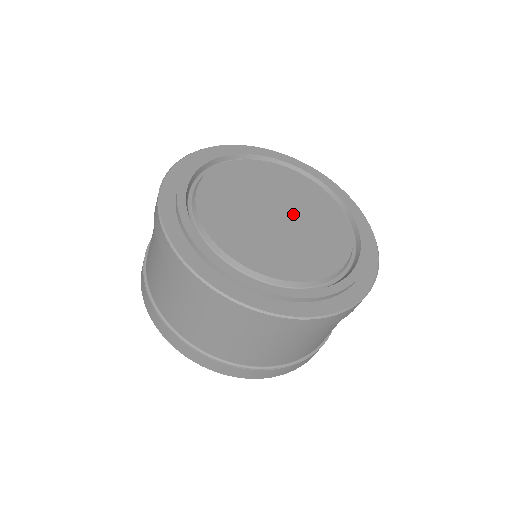
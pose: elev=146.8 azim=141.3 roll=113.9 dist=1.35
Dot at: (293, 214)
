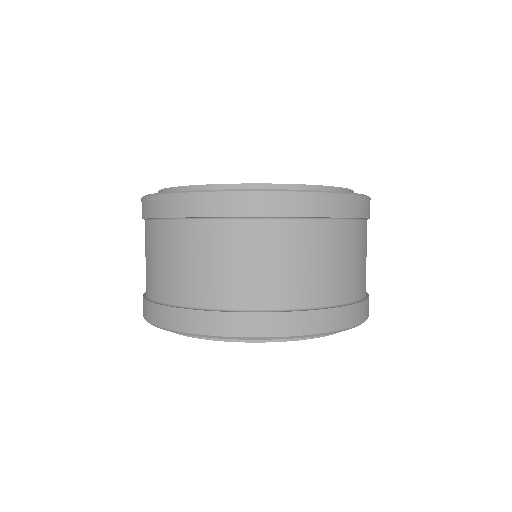
Dot at: occluded
